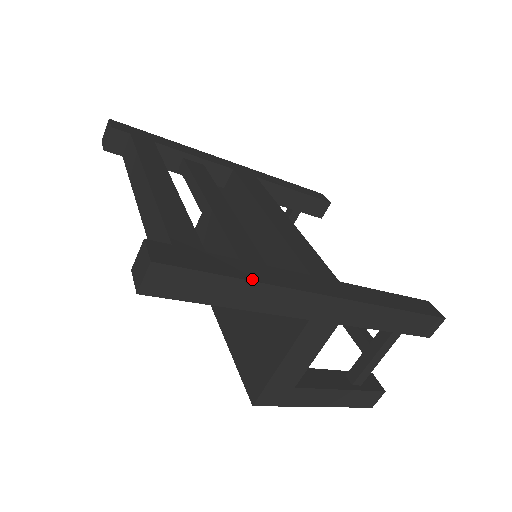
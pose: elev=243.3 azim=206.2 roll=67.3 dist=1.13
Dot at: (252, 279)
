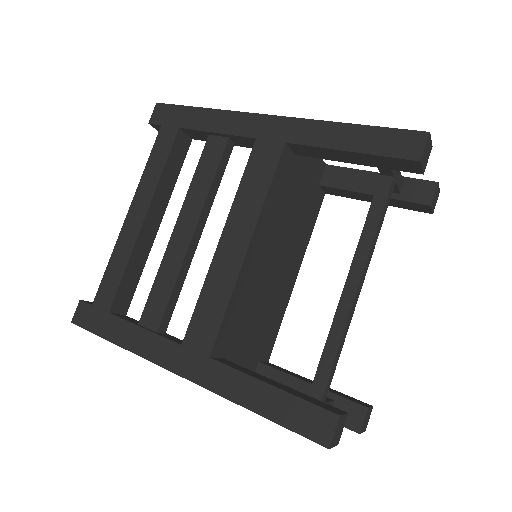
Dot at: (121, 344)
